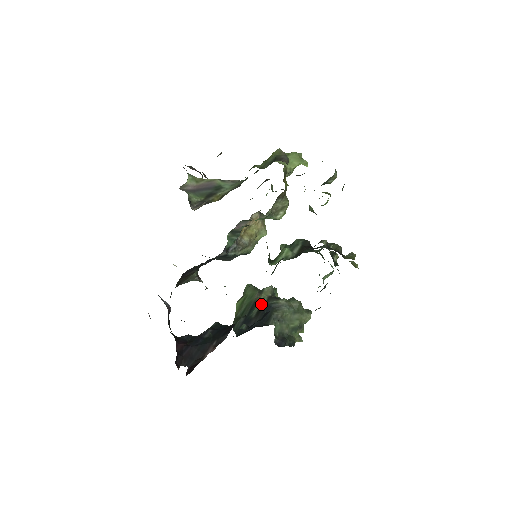
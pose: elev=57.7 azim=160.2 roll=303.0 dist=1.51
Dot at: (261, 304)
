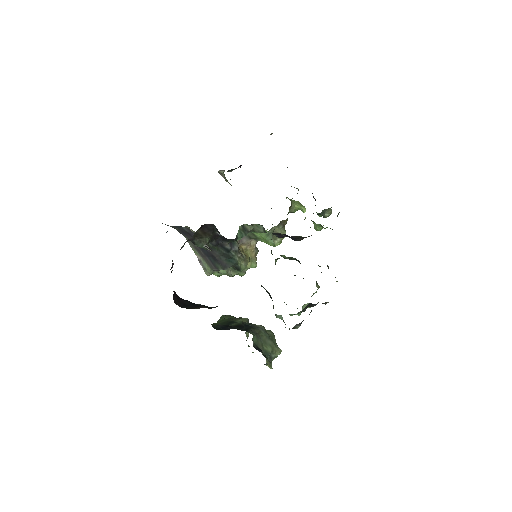
Dot at: (239, 323)
